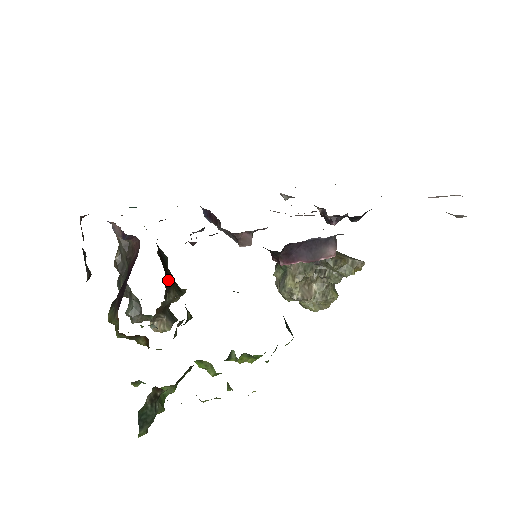
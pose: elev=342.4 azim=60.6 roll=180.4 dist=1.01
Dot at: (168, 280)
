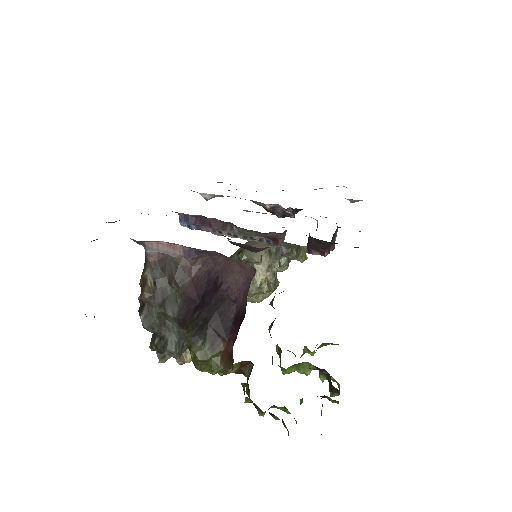
Dot at: occluded
